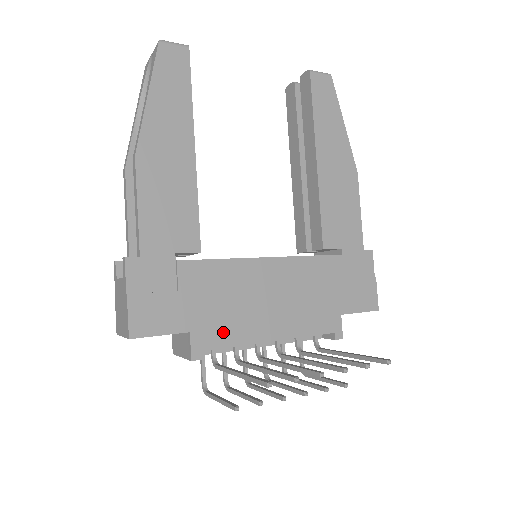
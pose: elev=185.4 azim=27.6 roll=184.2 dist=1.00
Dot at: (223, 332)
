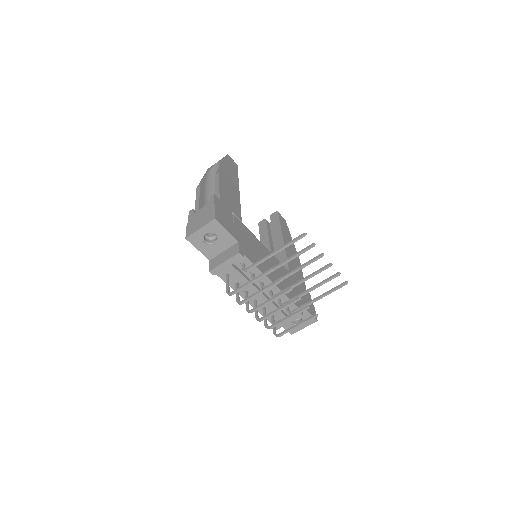
Dot at: (252, 256)
